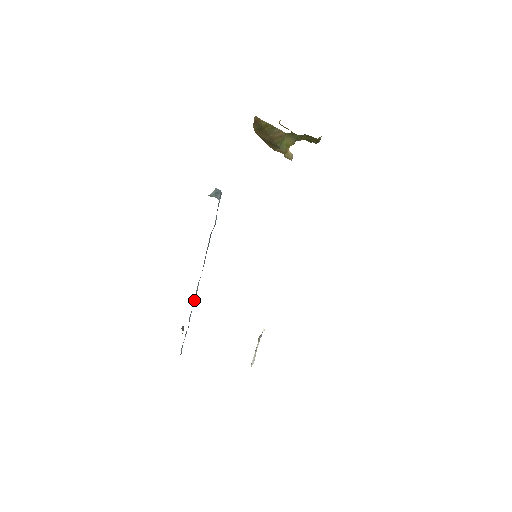
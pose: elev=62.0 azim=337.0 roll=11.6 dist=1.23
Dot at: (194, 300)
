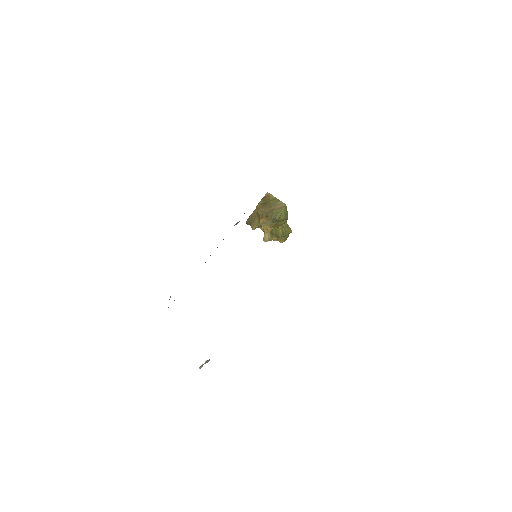
Dot at: occluded
